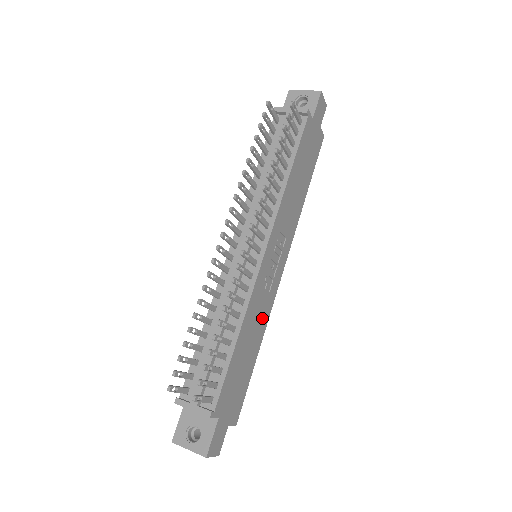
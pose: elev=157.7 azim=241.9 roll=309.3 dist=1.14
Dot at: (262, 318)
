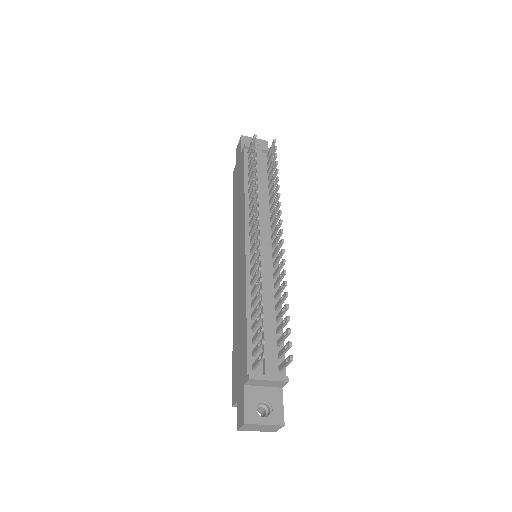
Dot at: occluded
